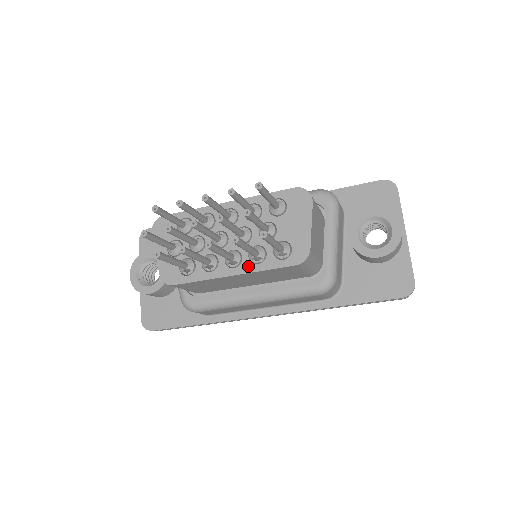
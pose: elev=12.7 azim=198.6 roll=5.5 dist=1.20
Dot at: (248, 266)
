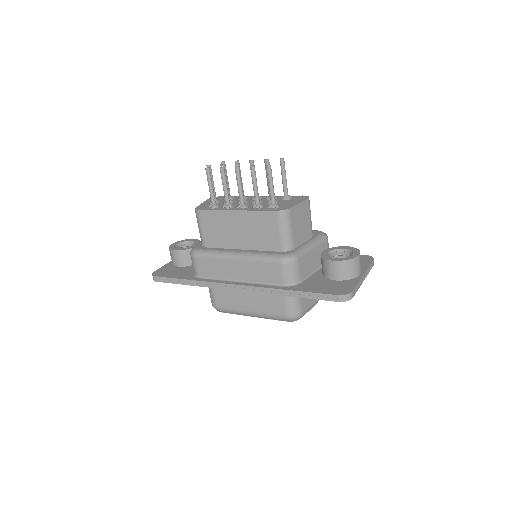
Dot at: (248, 209)
